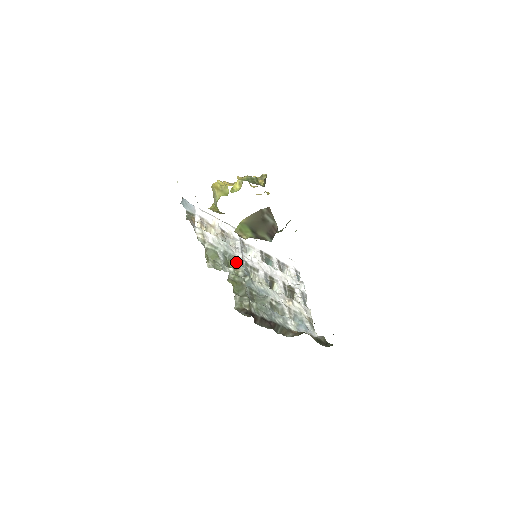
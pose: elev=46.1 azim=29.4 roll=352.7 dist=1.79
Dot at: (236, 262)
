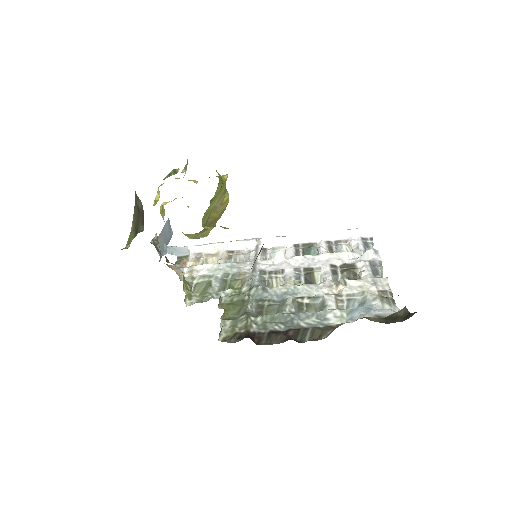
Dot at: (243, 278)
